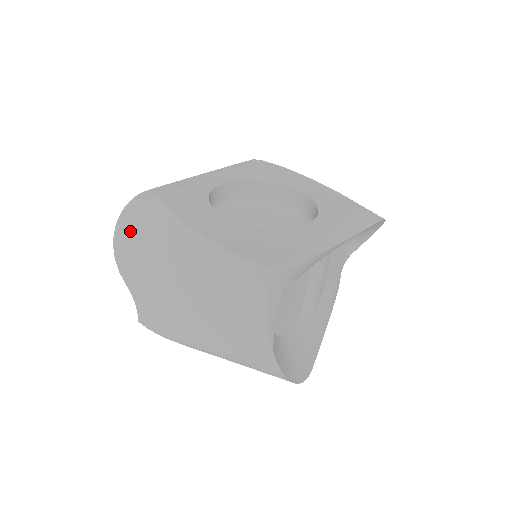
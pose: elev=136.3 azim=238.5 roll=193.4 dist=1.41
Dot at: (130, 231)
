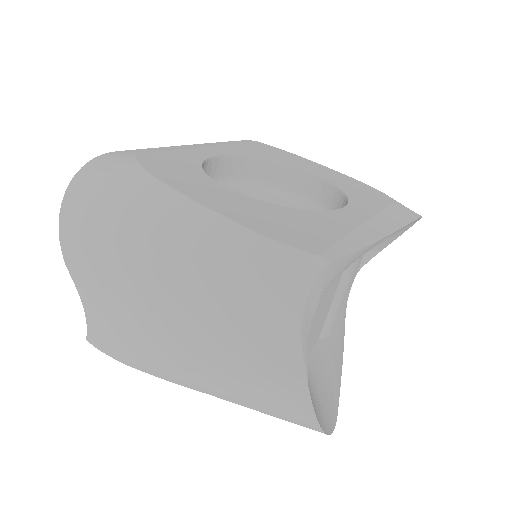
Dot at: (87, 200)
